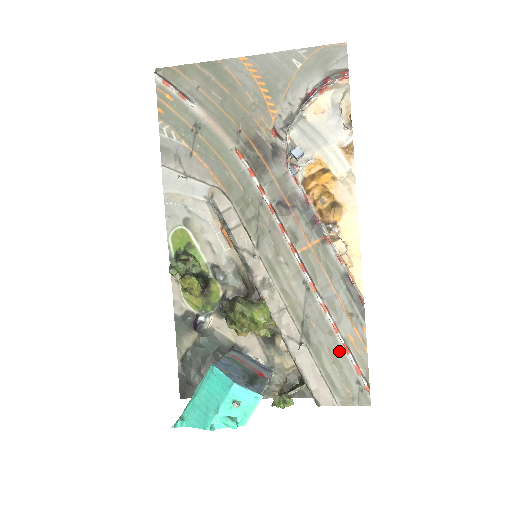
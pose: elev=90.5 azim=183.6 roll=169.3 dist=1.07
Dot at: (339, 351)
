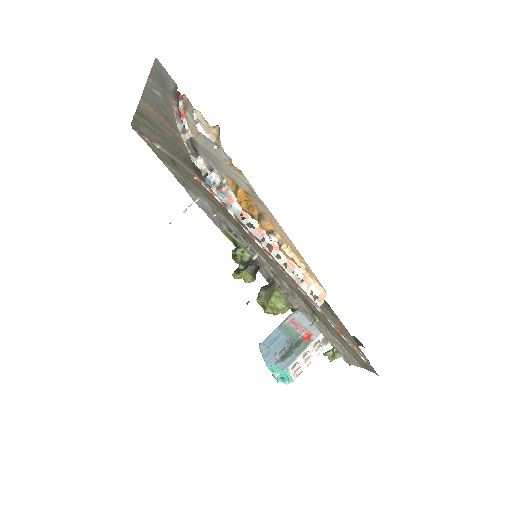
Dot at: (337, 332)
